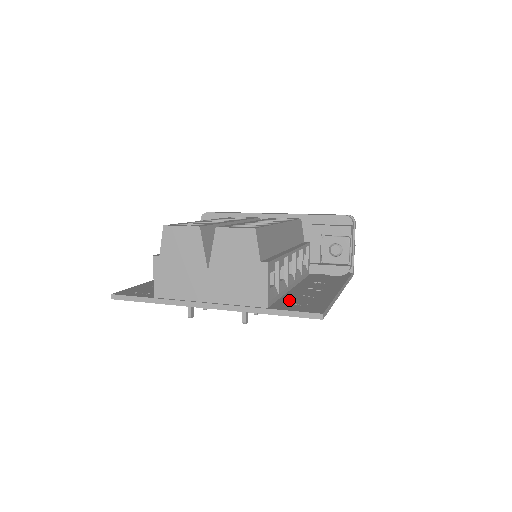
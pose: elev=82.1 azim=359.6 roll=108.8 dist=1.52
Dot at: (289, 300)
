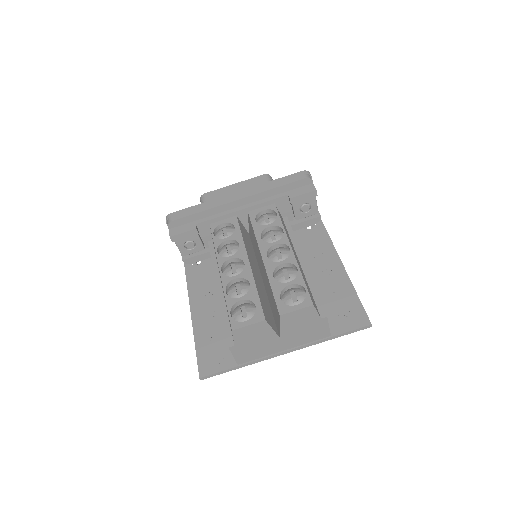
Dot at: (330, 310)
